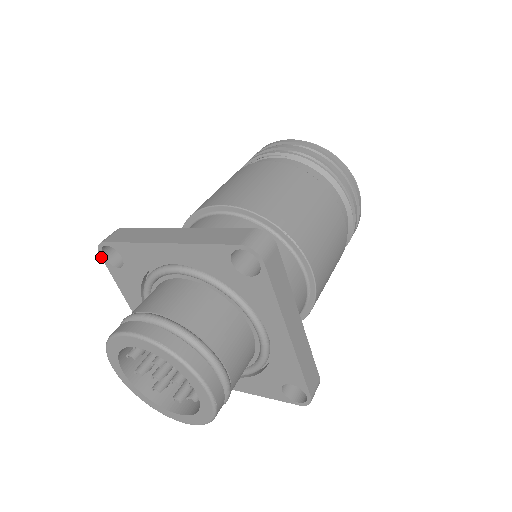
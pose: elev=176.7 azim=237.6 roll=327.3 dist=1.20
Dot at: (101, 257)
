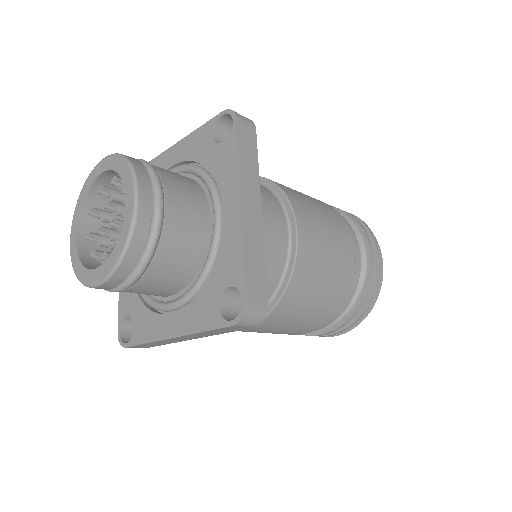
Dot at: occluded
